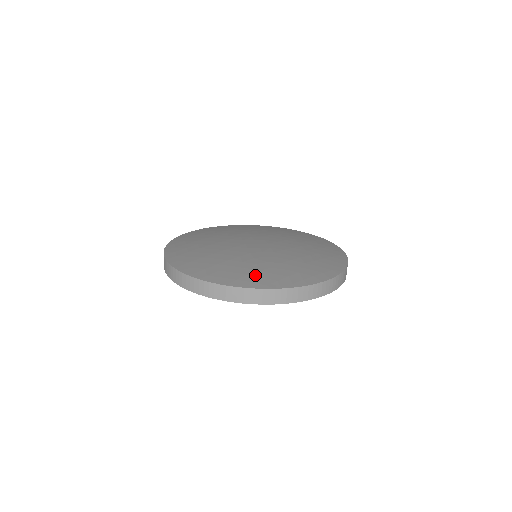
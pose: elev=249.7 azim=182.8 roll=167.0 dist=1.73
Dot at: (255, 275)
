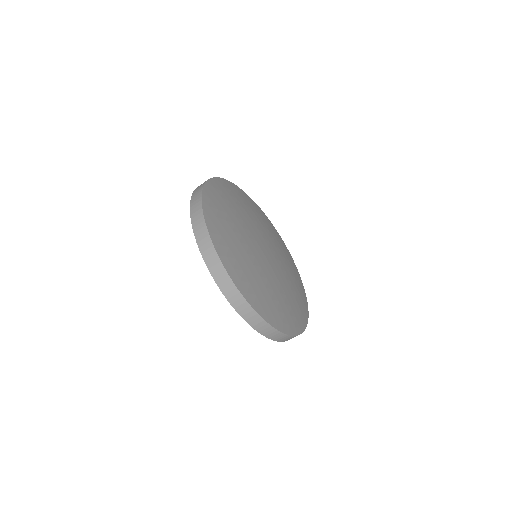
Dot at: (293, 315)
